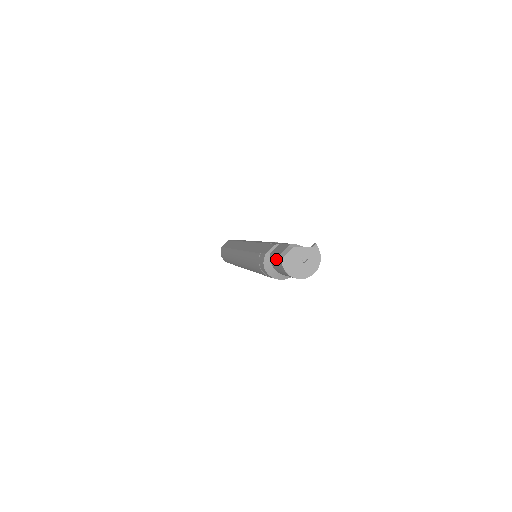
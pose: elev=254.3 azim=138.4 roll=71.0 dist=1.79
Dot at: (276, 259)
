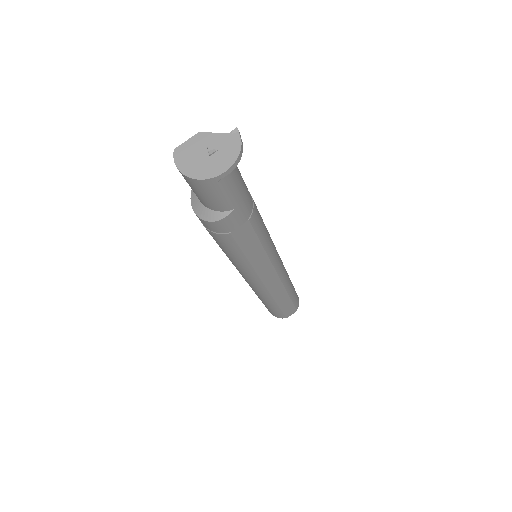
Dot at: occluded
